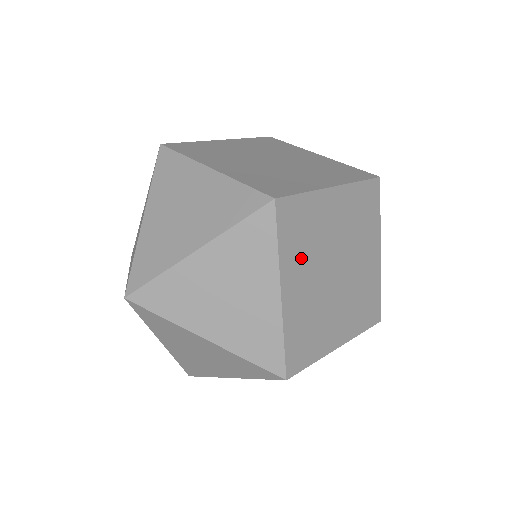
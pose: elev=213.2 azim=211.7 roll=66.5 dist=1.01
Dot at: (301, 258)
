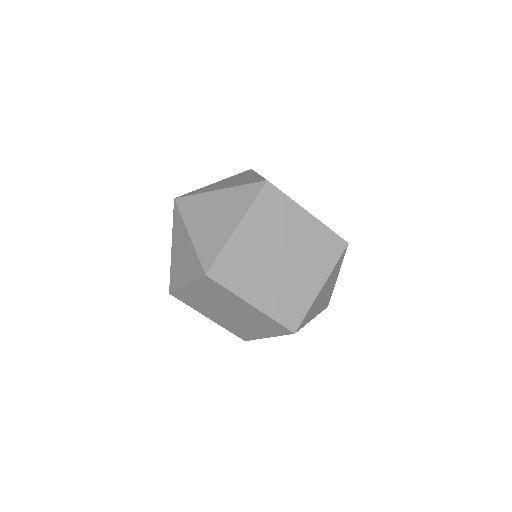
Dot at: (262, 224)
